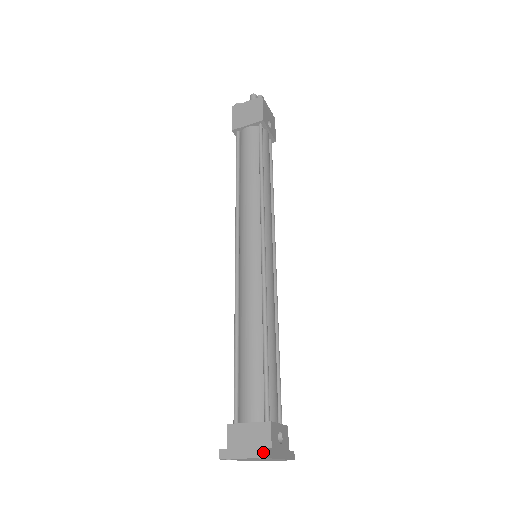
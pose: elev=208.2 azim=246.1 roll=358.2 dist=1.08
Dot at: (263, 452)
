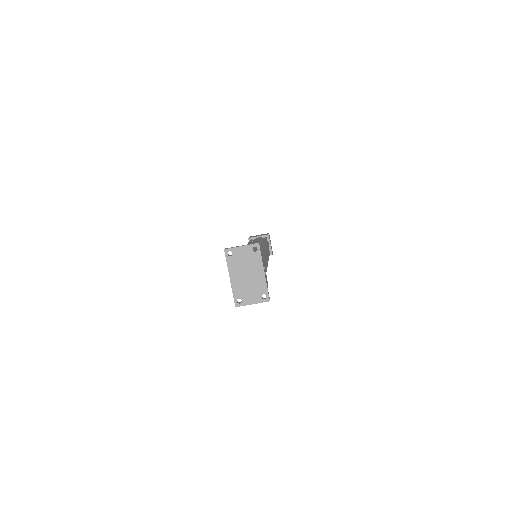
Dot at: (258, 242)
